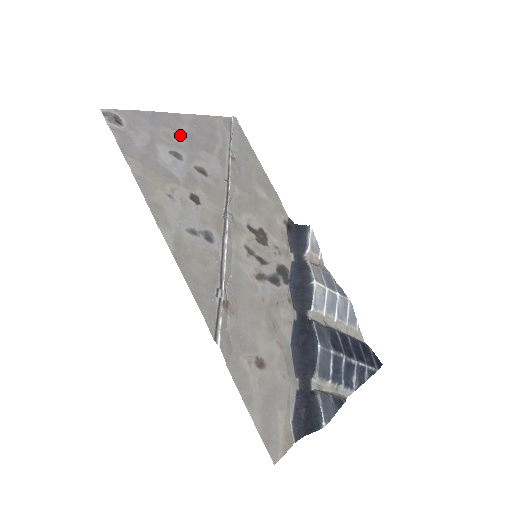
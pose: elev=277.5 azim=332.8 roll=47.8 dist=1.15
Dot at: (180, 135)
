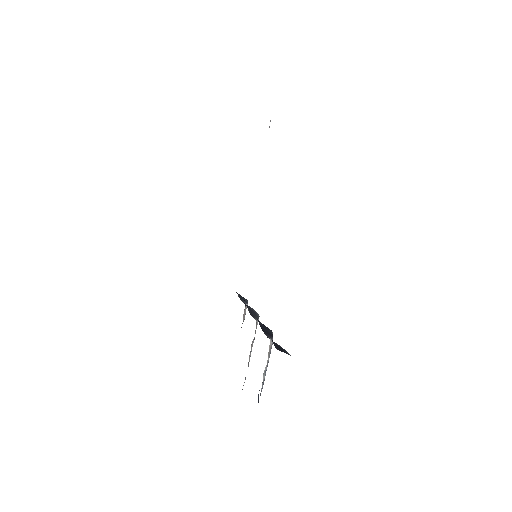
Dot at: occluded
